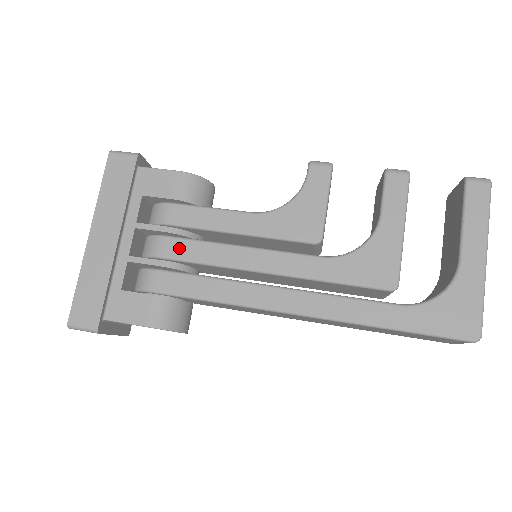
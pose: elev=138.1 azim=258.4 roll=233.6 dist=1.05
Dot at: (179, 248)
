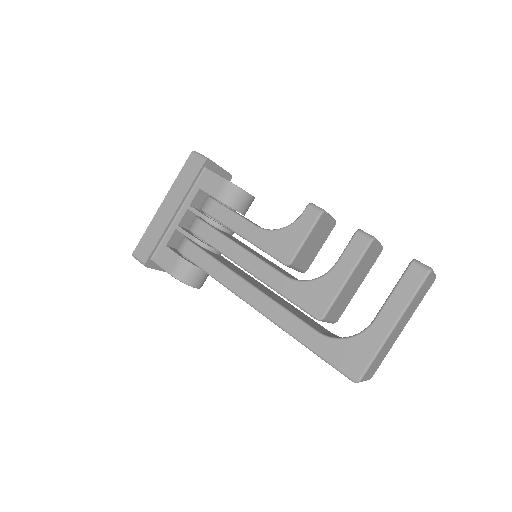
Dot at: (206, 232)
